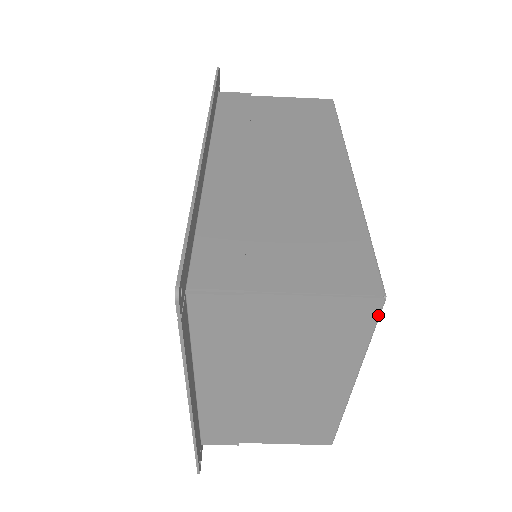
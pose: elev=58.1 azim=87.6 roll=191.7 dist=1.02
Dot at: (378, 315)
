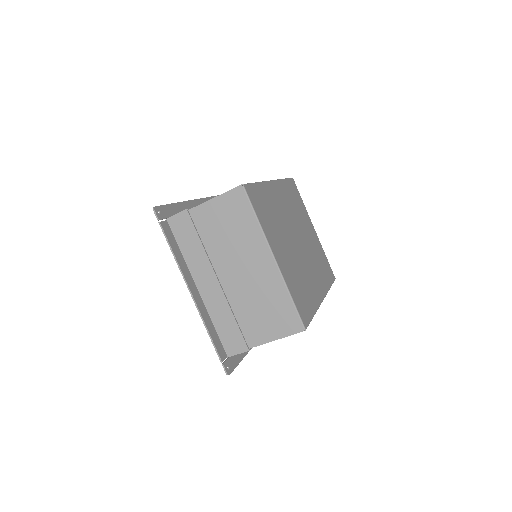
Dot at: (247, 197)
